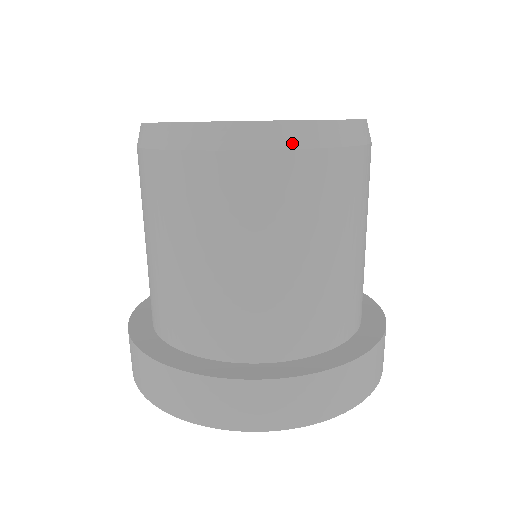
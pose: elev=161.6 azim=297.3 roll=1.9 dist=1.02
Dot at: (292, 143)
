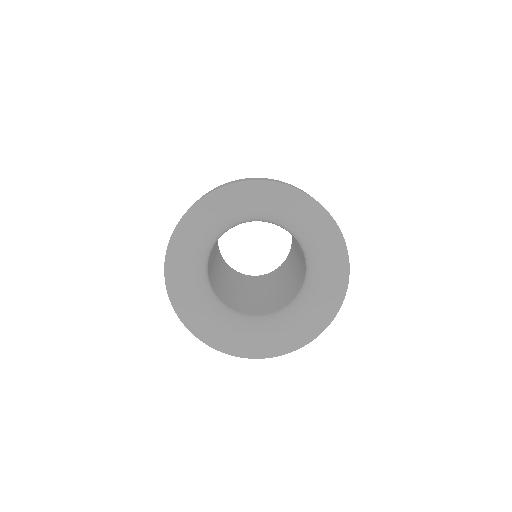
Dot at: occluded
